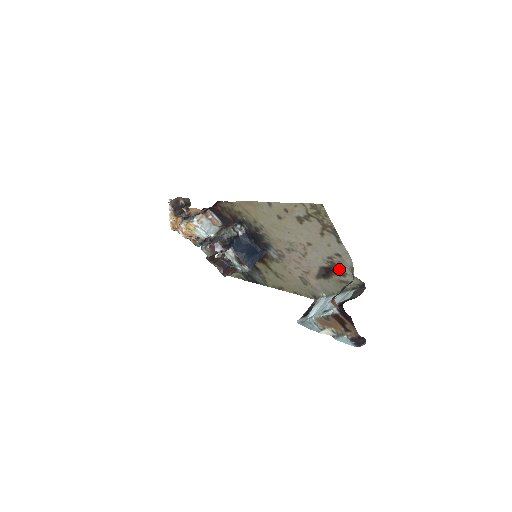
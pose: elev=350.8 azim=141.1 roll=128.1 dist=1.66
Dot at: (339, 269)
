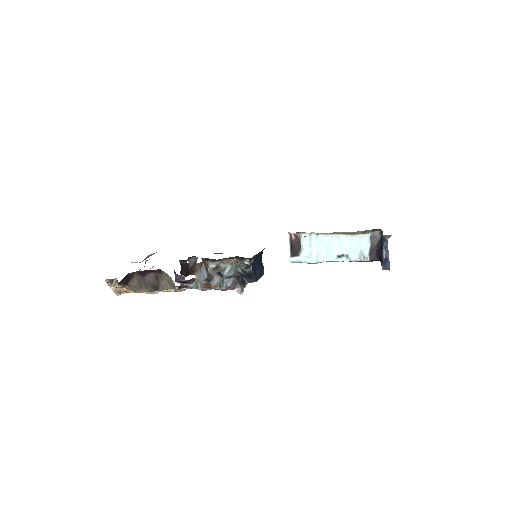
Dot at: occluded
